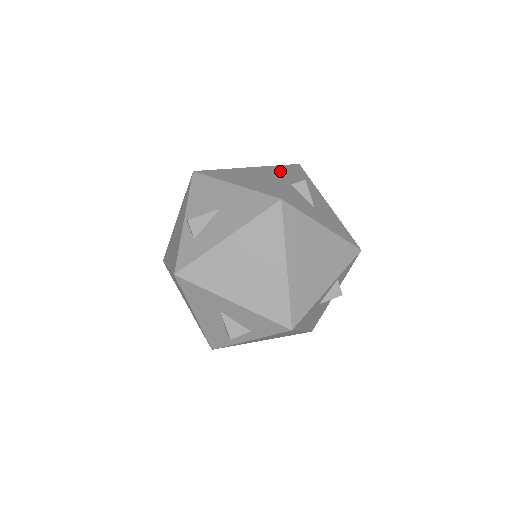
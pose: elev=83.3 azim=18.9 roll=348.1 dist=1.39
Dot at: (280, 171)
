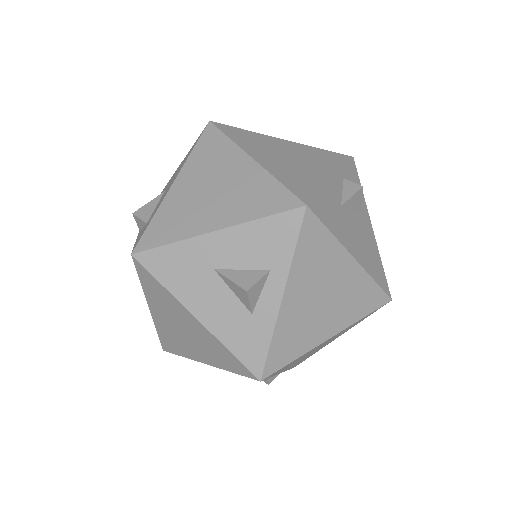
Dot at: occluded
